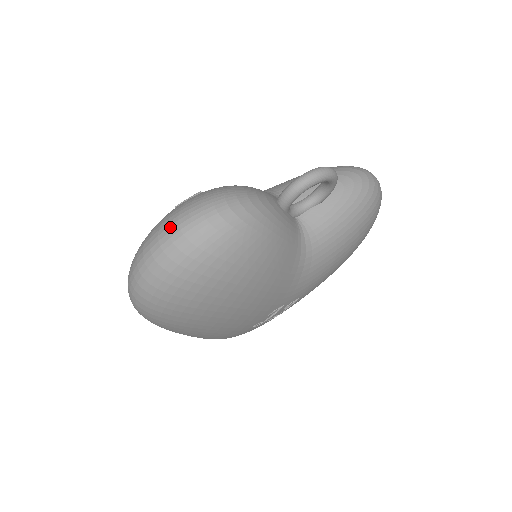
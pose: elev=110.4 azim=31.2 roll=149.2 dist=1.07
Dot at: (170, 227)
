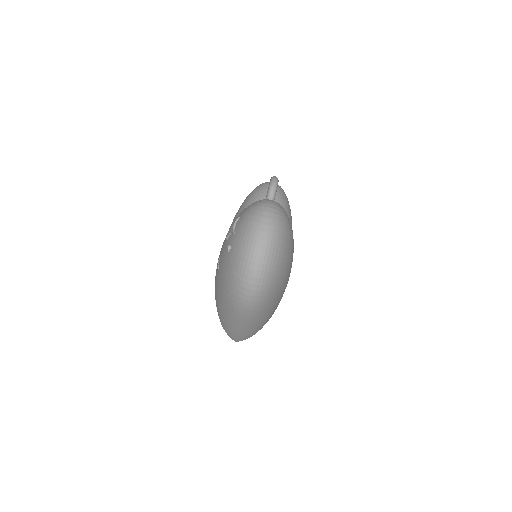
Dot at: (257, 228)
